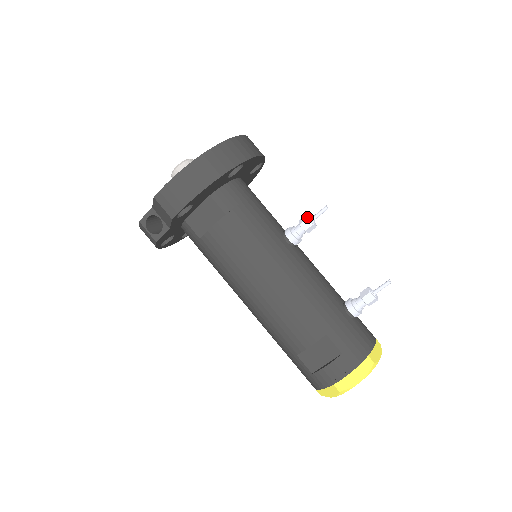
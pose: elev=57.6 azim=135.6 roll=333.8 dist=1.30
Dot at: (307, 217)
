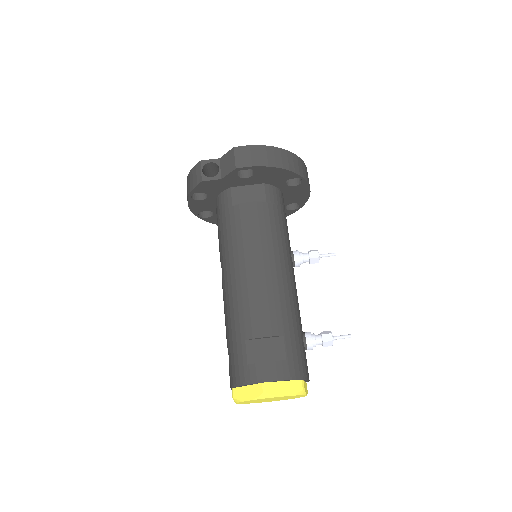
Dot at: occluded
